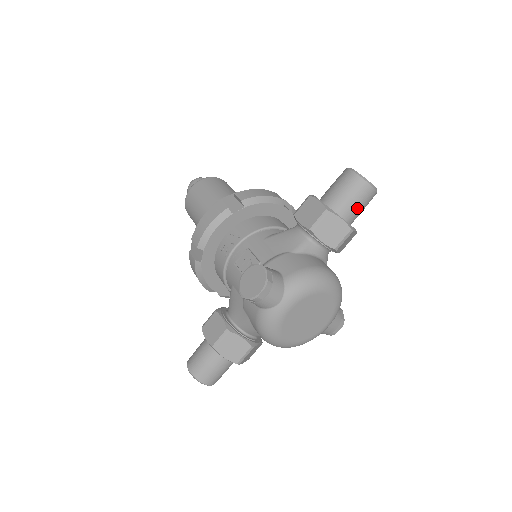
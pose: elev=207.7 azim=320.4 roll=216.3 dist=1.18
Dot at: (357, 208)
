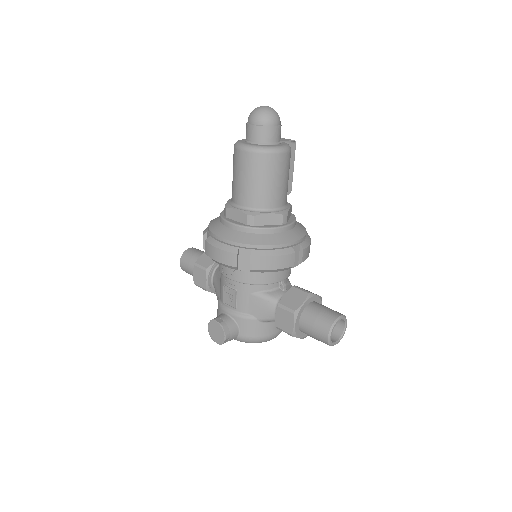
Dot at: occluded
